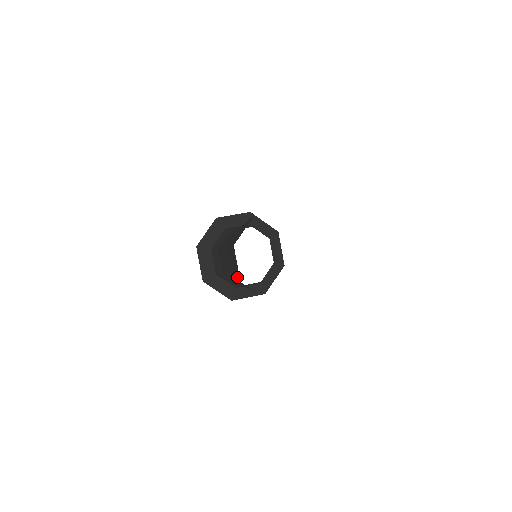
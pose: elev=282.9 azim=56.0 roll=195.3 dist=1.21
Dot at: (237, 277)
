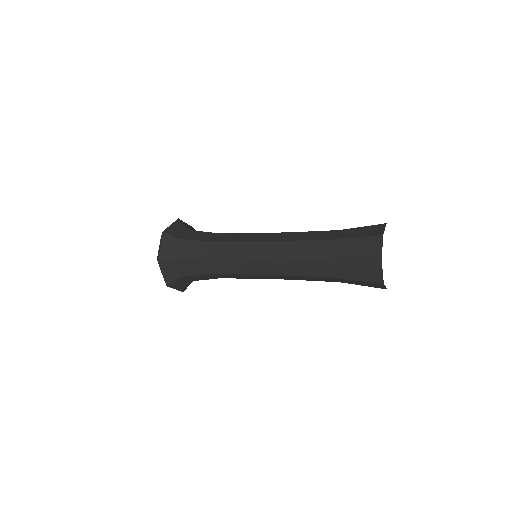
Dot at: (319, 275)
